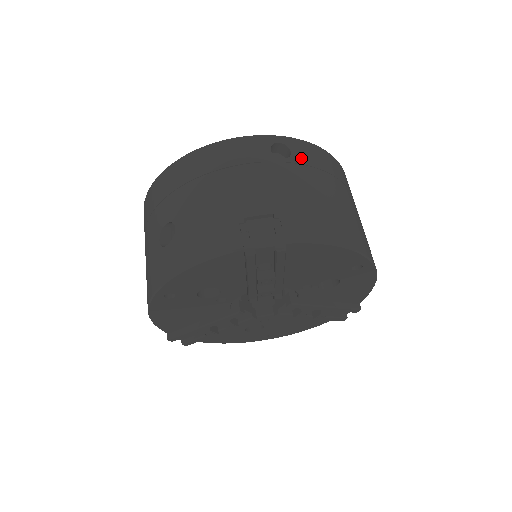
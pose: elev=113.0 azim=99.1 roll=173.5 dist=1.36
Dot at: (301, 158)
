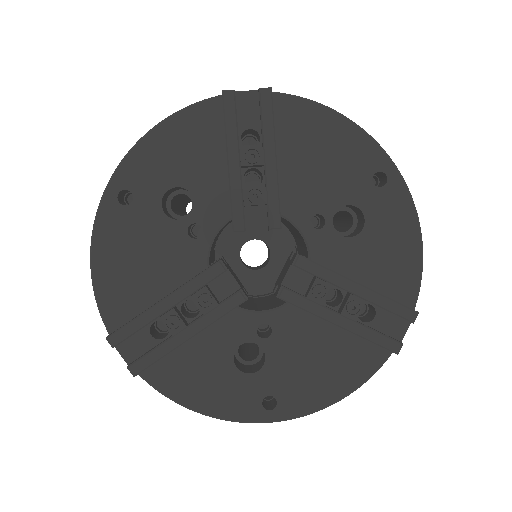
Dot at: occluded
